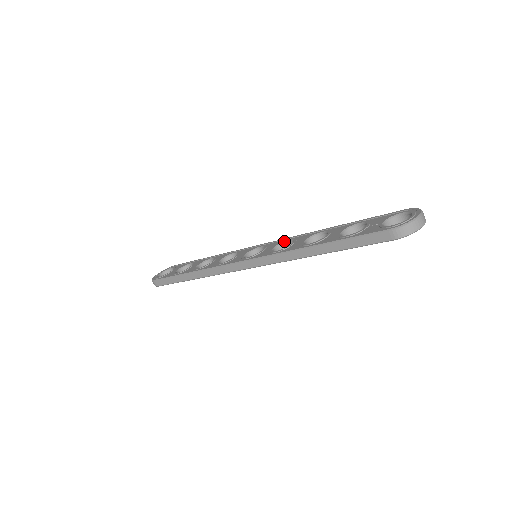
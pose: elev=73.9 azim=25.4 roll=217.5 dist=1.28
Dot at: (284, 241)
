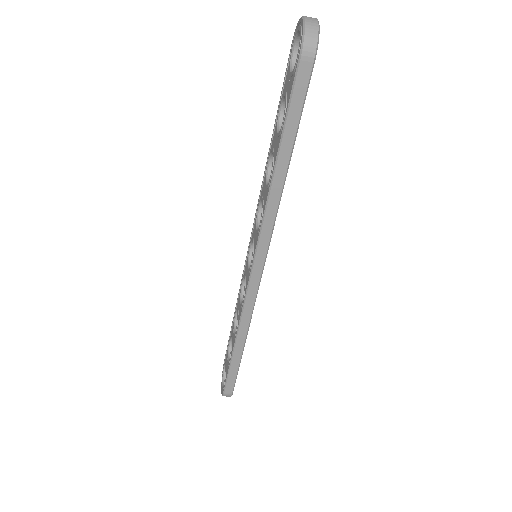
Dot at: (257, 214)
